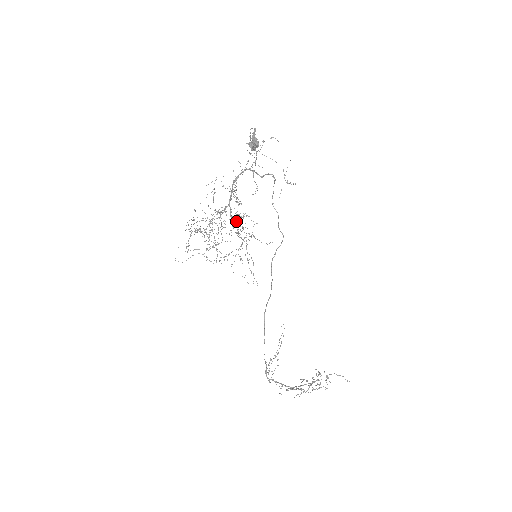
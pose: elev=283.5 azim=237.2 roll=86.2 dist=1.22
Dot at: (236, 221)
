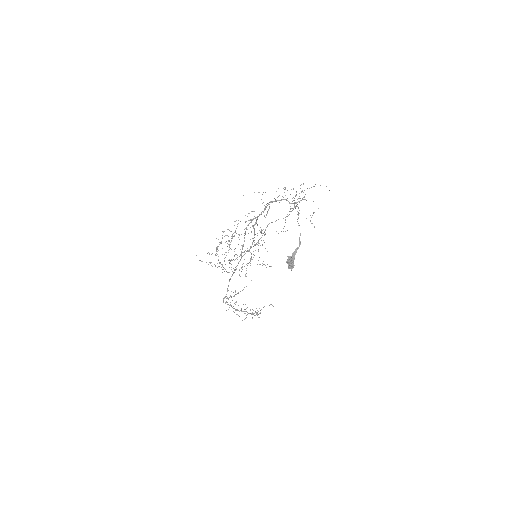
Dot at: occluded
